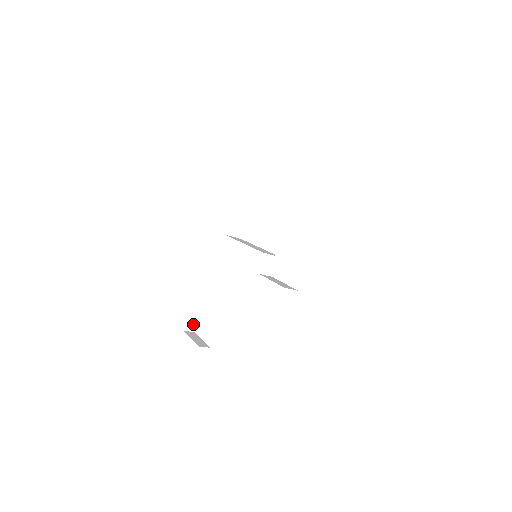
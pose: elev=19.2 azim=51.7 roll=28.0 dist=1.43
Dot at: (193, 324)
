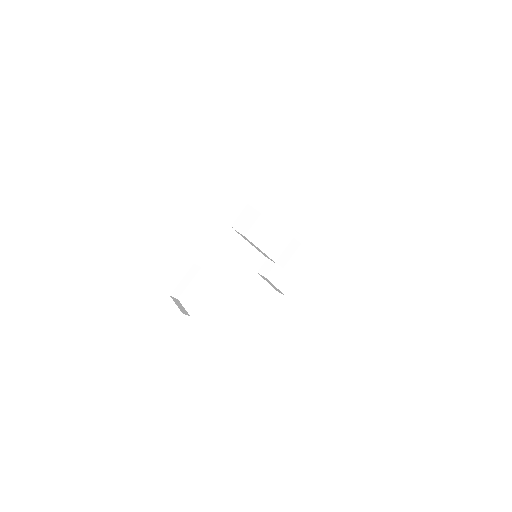
Dot at: (179, 292)
